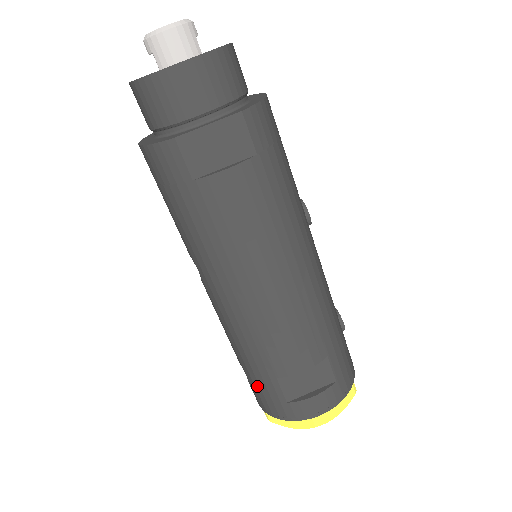
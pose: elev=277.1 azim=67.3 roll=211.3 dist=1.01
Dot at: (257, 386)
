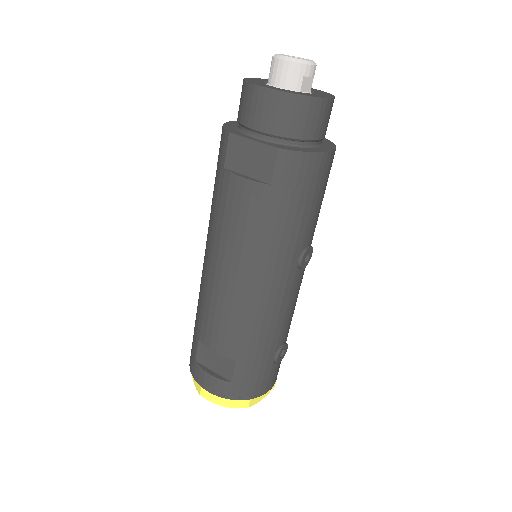
Dot at: occluded
